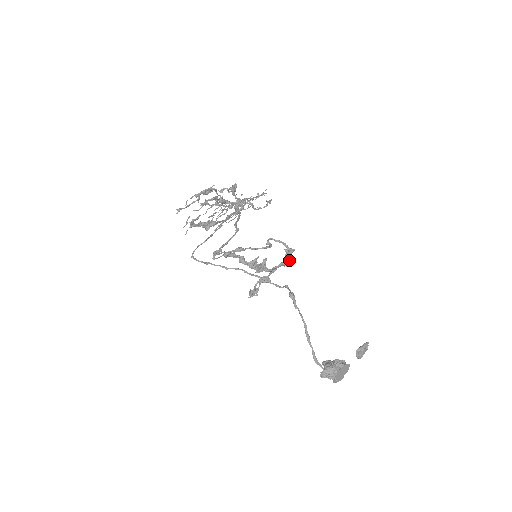
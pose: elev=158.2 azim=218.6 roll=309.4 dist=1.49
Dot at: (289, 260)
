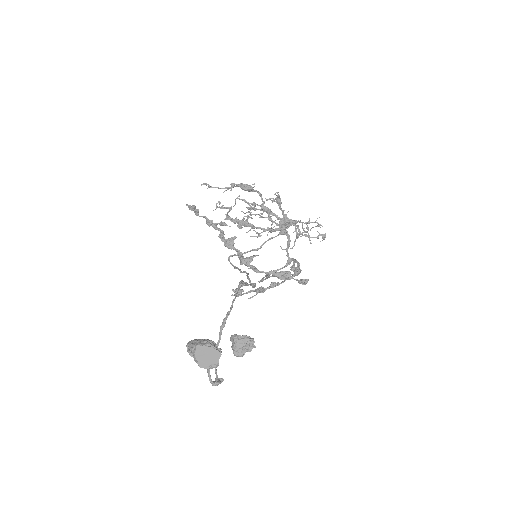
Dot at: (285, 273)
